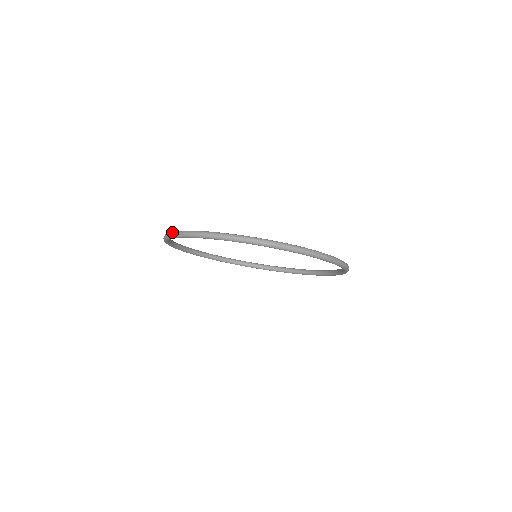
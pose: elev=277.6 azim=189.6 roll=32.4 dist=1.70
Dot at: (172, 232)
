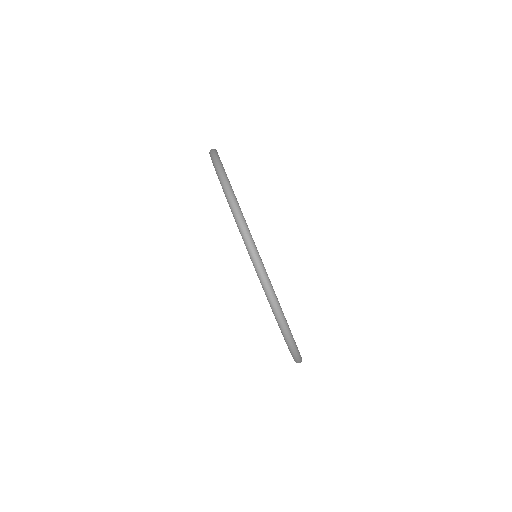
Dot at: occluded
